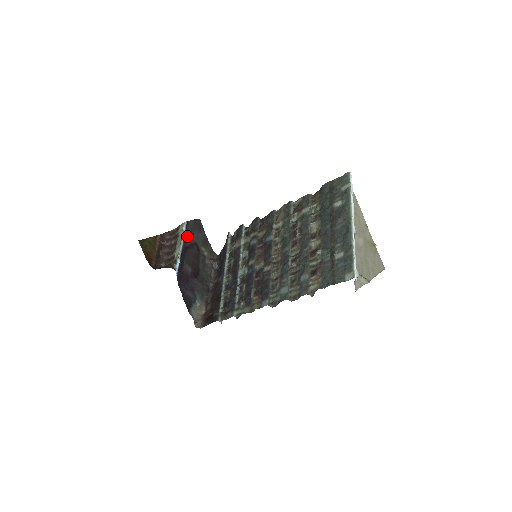
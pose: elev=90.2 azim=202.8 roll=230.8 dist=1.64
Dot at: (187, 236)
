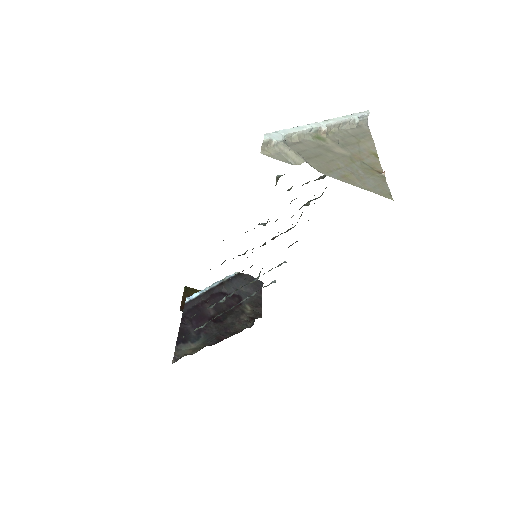
Dot at: (231, 284)
